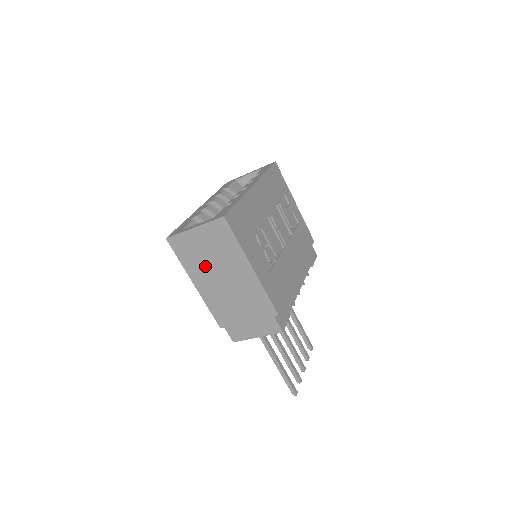
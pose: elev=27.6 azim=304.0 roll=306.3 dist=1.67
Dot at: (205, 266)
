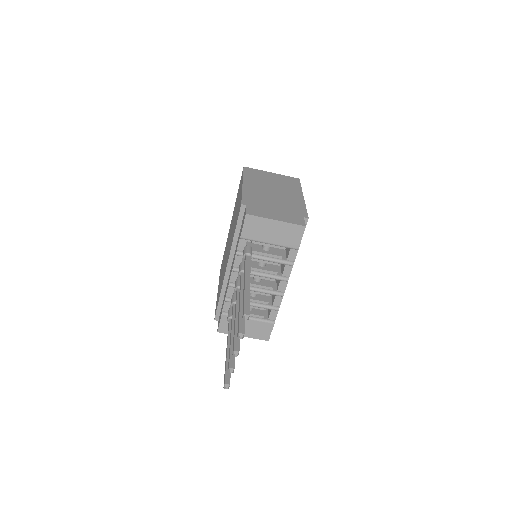
Dot at: (263, 183)
